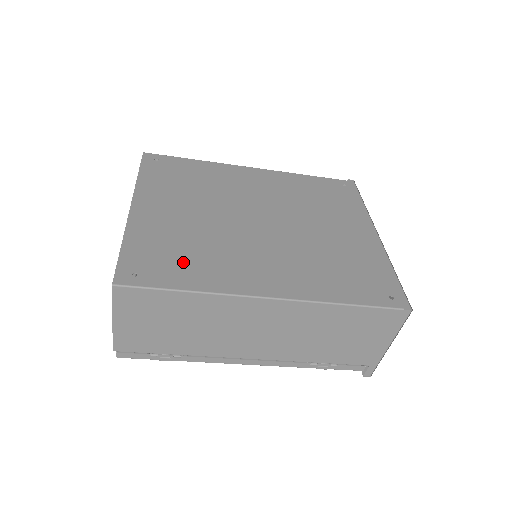
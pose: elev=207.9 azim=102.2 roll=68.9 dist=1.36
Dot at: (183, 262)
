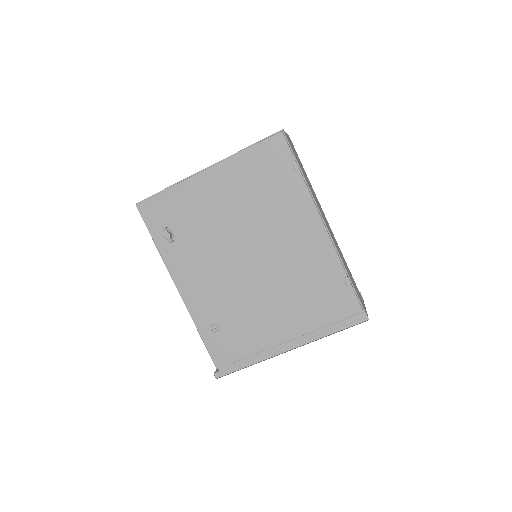
Dot at: occluded
